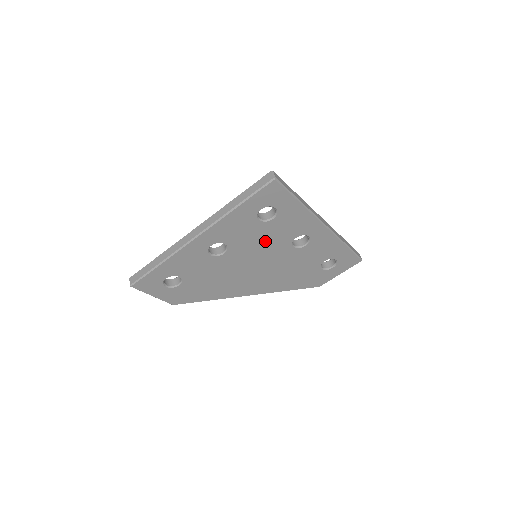
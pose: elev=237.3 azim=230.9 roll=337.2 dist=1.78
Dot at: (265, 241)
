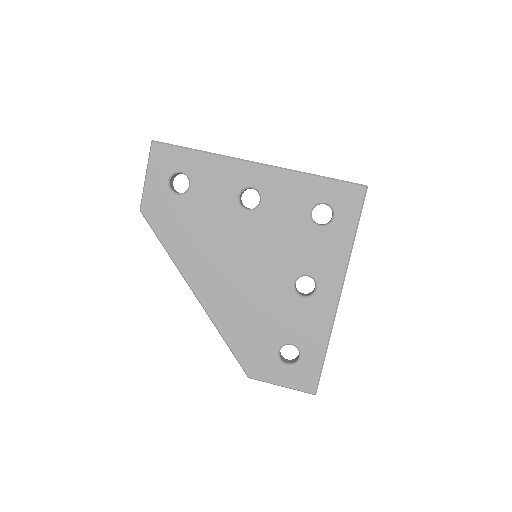
Dot at: (286, 243)
